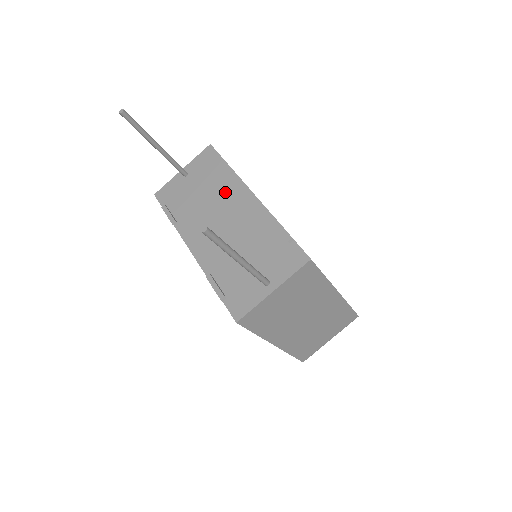
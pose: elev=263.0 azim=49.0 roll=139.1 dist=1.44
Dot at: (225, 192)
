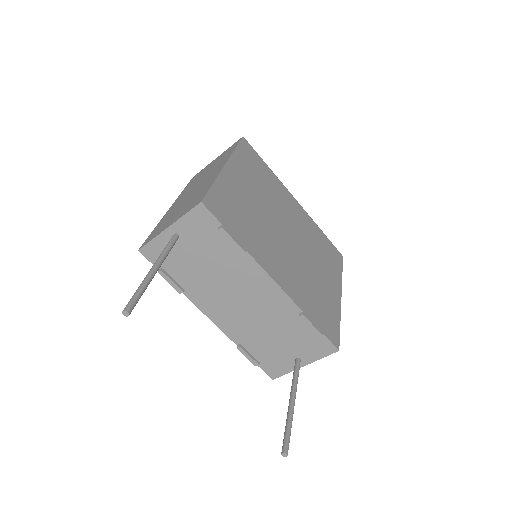
Dot at: (238, 272)
